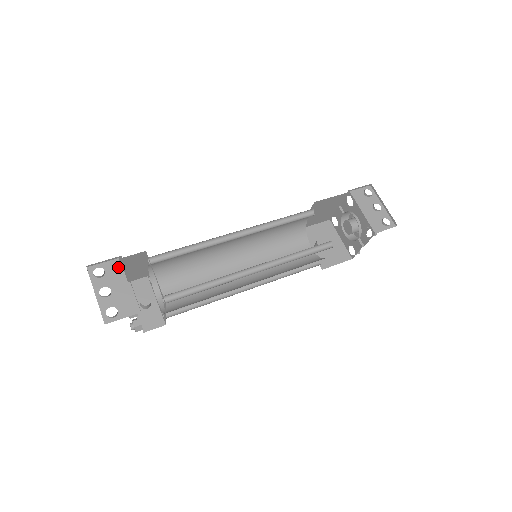
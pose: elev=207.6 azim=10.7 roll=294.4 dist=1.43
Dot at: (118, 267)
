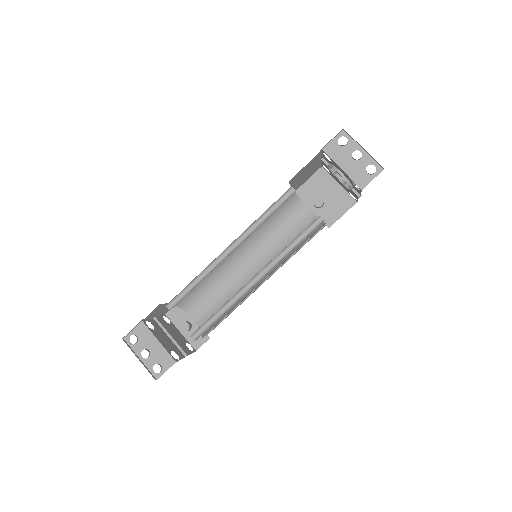
Dot at: (145, 329)
